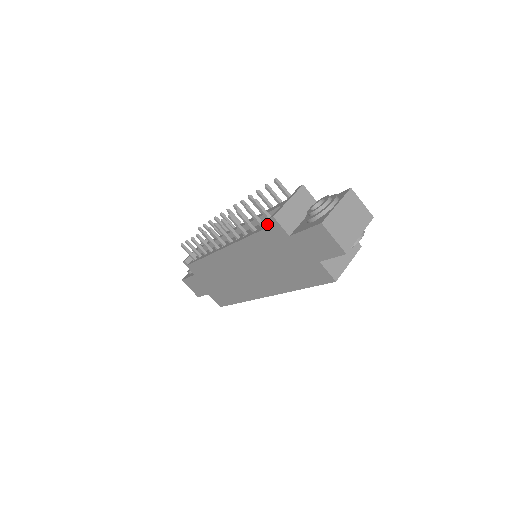
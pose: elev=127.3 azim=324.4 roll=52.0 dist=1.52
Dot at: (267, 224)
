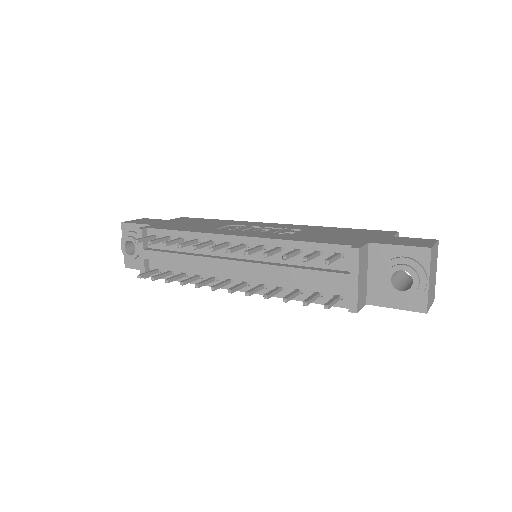
Dot at: (327, 296)
